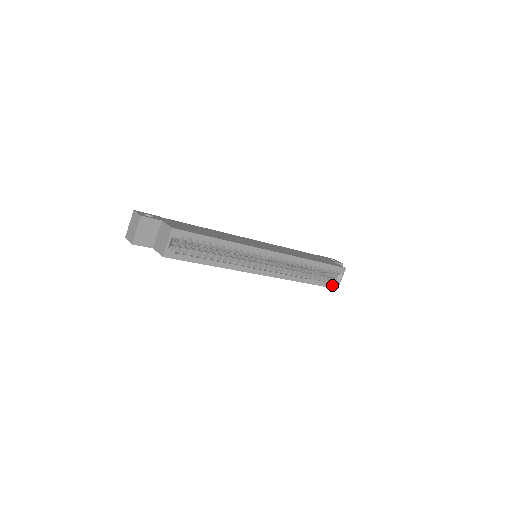
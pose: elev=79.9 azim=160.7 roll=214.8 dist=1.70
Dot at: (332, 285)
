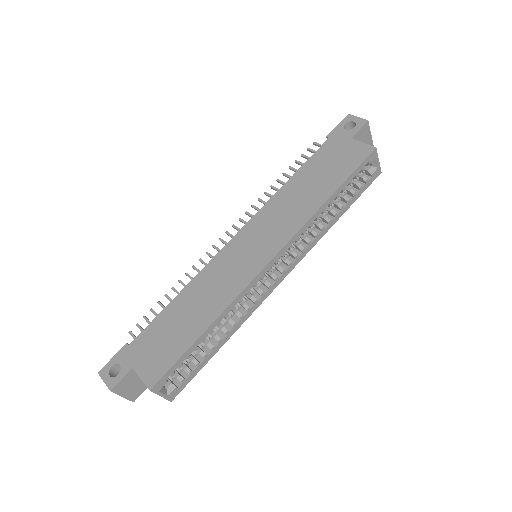
Dot at: (371, 180)
